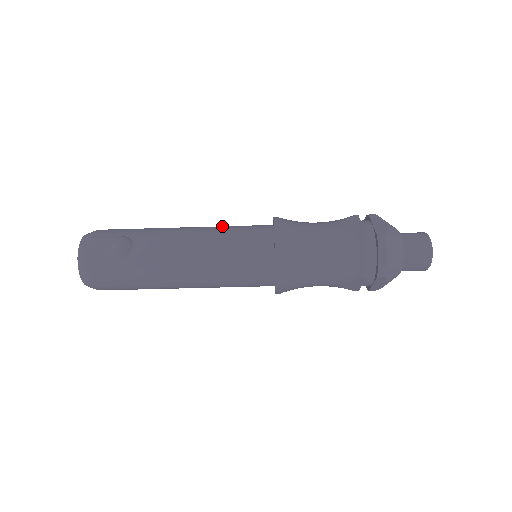
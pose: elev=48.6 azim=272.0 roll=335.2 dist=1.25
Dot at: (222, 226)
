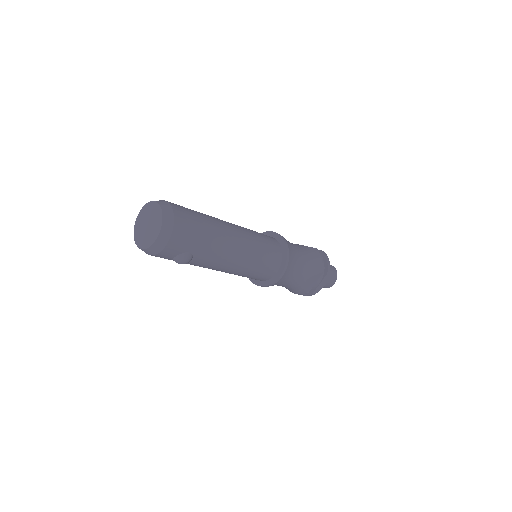
Dot at: (255, 255)
